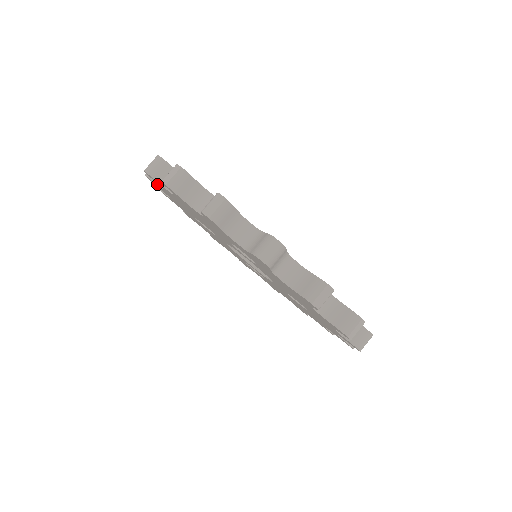
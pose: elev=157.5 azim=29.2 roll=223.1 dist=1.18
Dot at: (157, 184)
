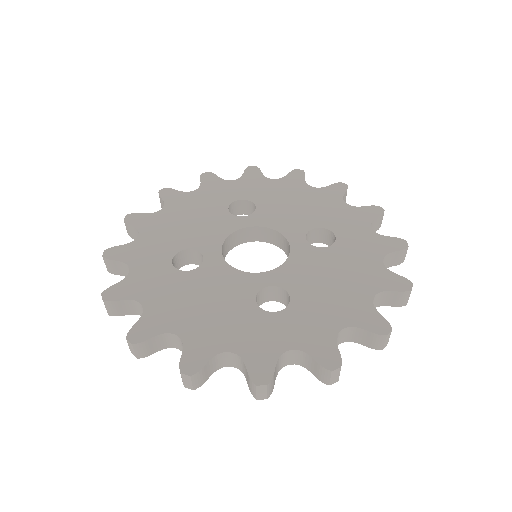
Dot at: occluded
